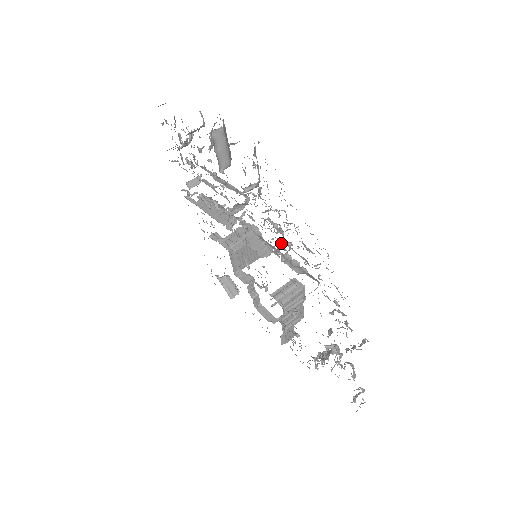
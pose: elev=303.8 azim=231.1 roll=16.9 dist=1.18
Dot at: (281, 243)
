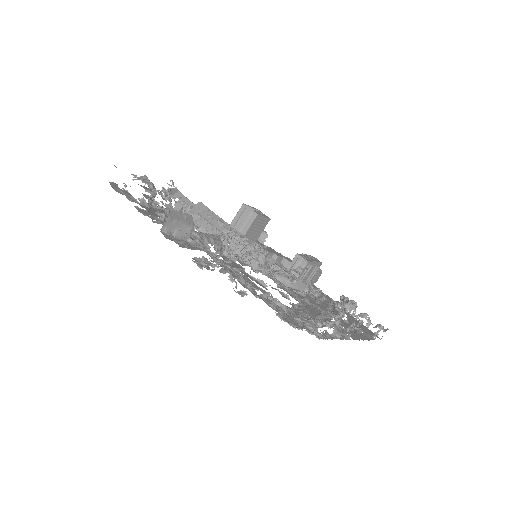
Dot at: (264, 270)
